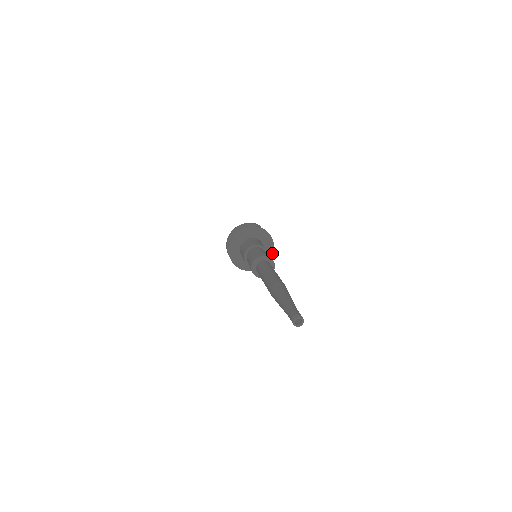
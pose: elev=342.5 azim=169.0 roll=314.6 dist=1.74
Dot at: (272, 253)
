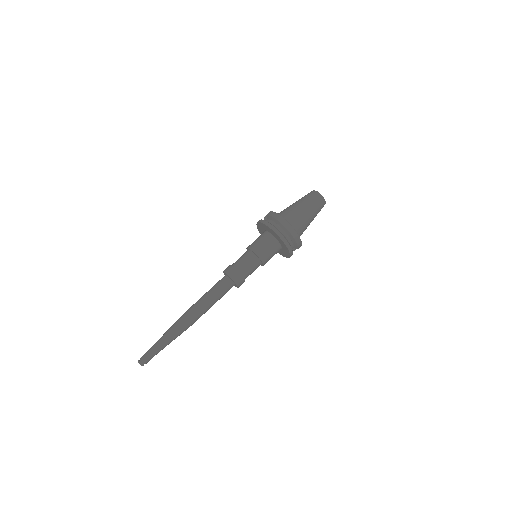
Dot at: occluded
